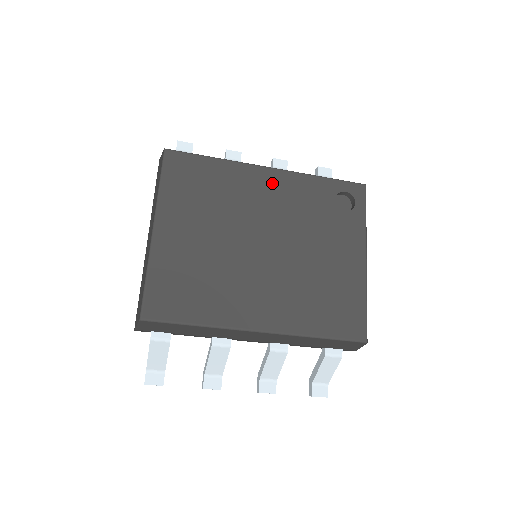
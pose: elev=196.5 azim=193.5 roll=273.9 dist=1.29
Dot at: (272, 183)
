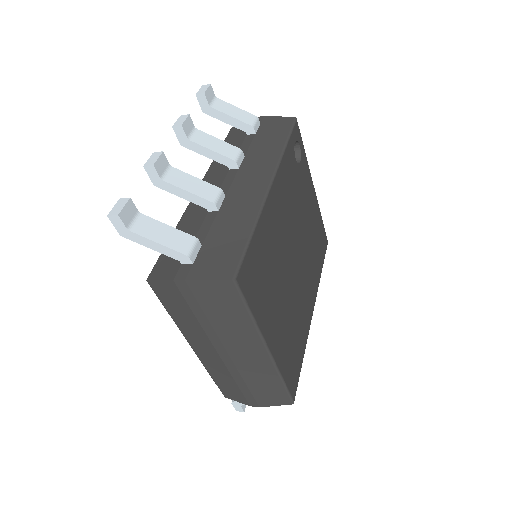
Dot at: (278, 198)
